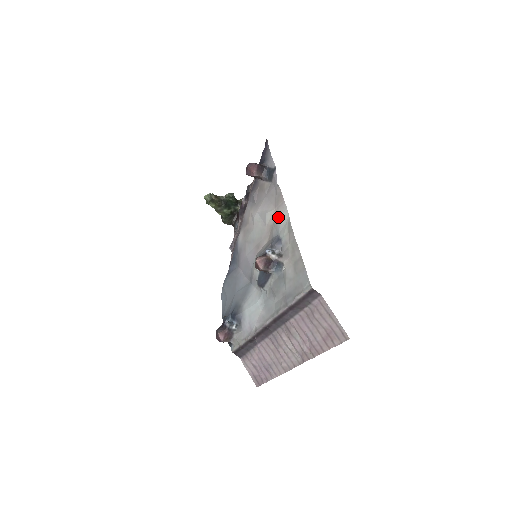
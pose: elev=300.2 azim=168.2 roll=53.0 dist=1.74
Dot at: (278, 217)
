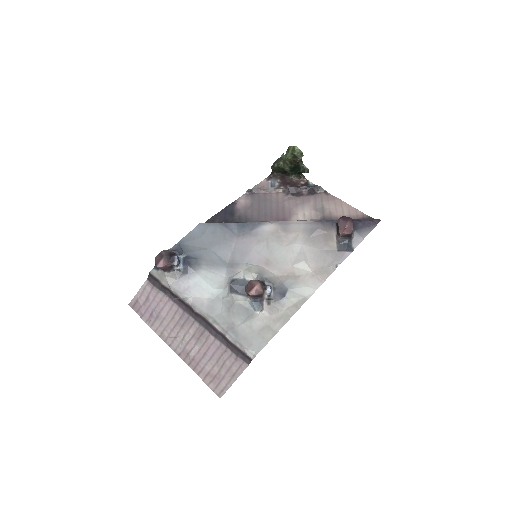
Dot at: (305, 281)
